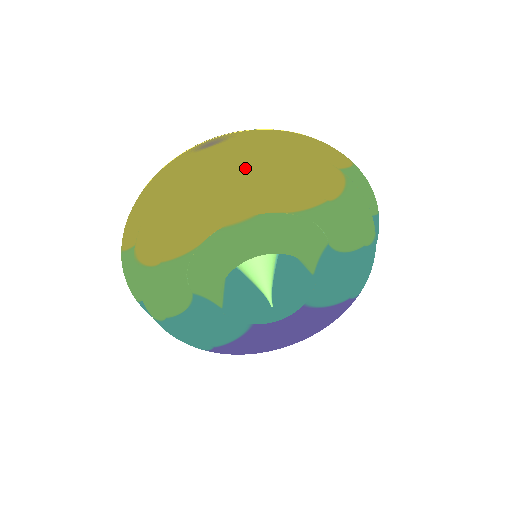
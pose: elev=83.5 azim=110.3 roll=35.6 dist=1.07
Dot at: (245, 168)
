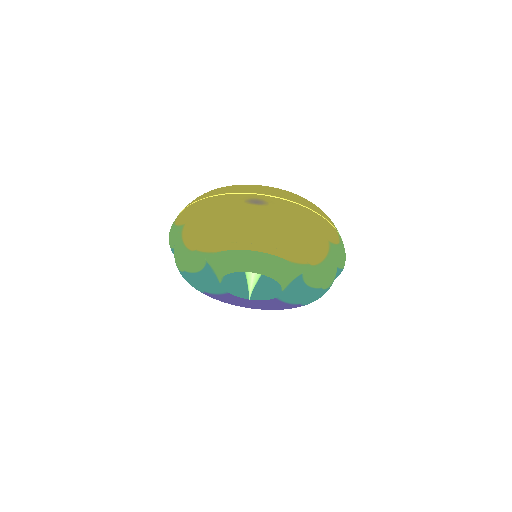
Dot at: (269, 230)
